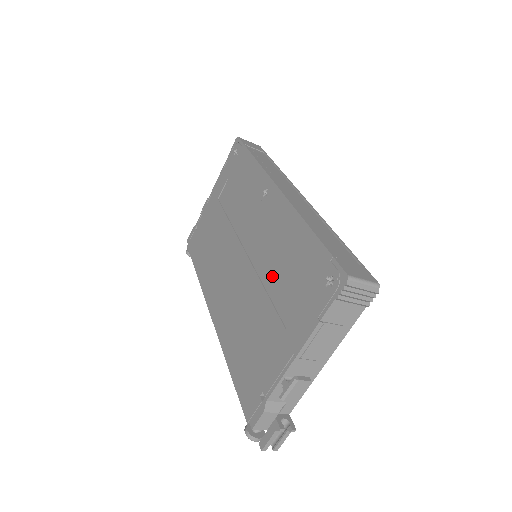
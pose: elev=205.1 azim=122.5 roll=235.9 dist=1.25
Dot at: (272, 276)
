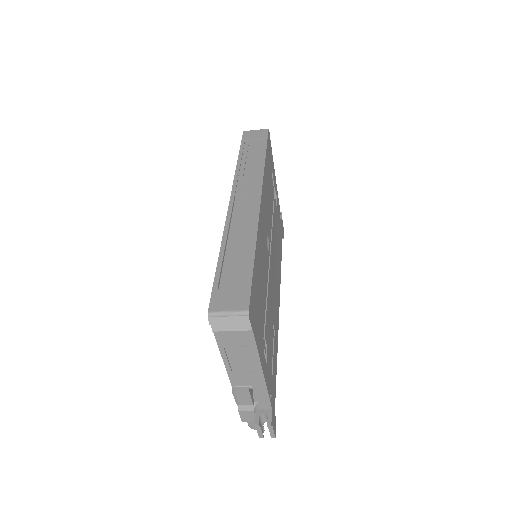
Dot at: occluded
